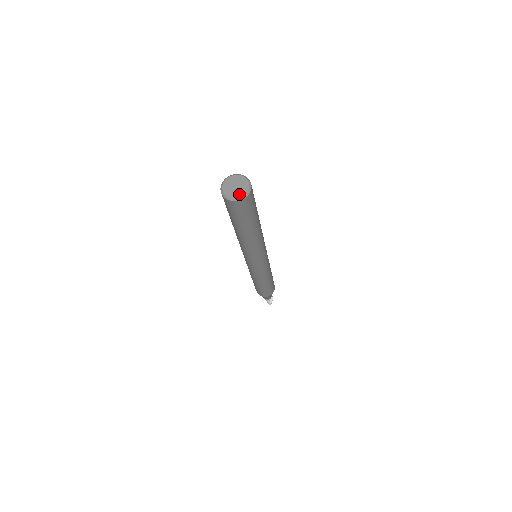
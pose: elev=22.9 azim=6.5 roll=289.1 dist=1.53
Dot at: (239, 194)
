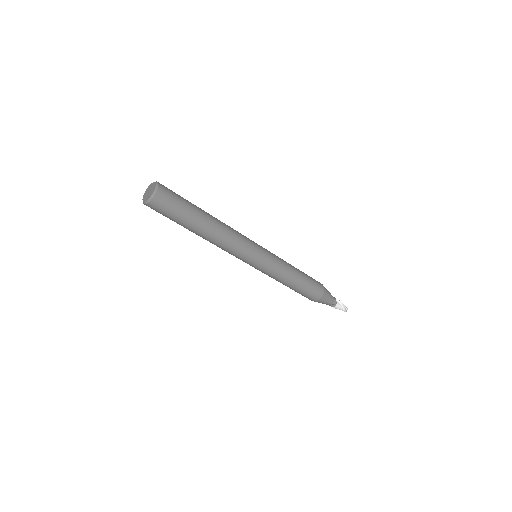
Dot at: (152, 192)
